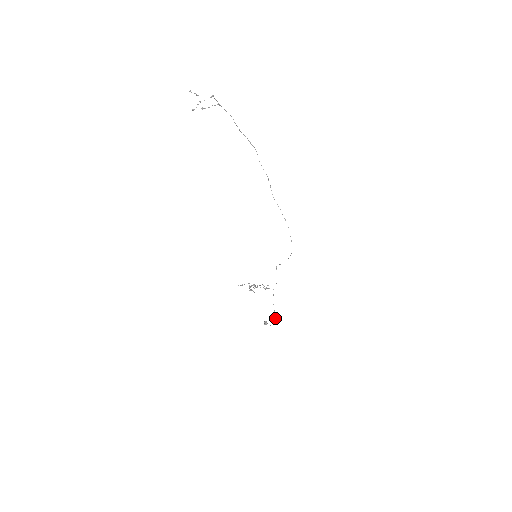
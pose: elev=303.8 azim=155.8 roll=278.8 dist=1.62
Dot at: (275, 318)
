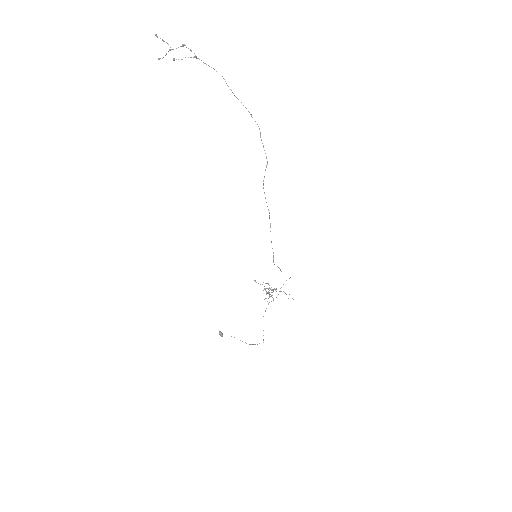
Dot at: occluded
